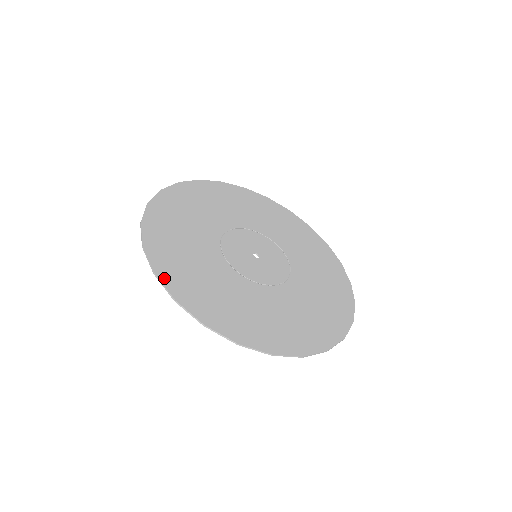
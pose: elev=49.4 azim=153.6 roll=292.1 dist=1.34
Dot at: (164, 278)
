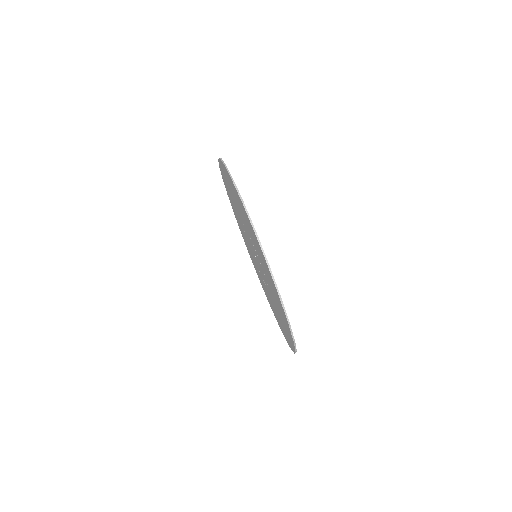
Dot at: occluded
